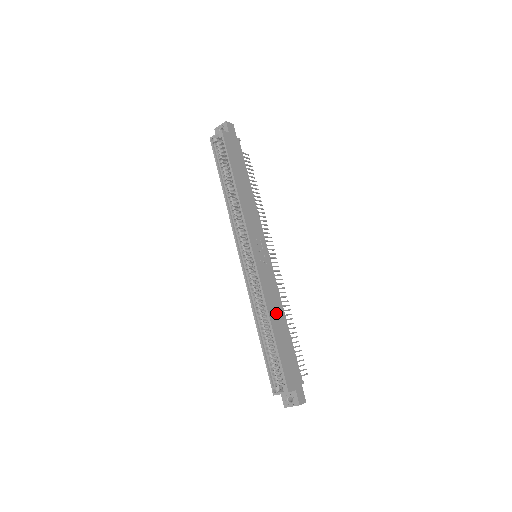
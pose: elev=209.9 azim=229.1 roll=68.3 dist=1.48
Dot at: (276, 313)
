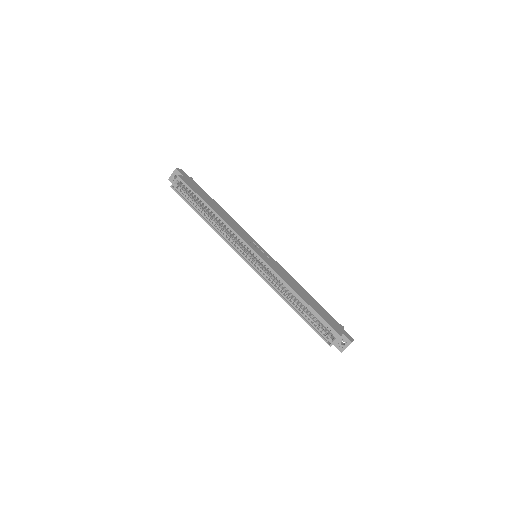
Dot at: (297, 287)
